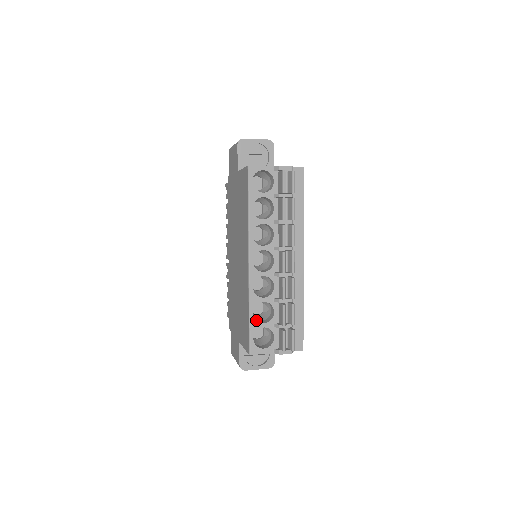
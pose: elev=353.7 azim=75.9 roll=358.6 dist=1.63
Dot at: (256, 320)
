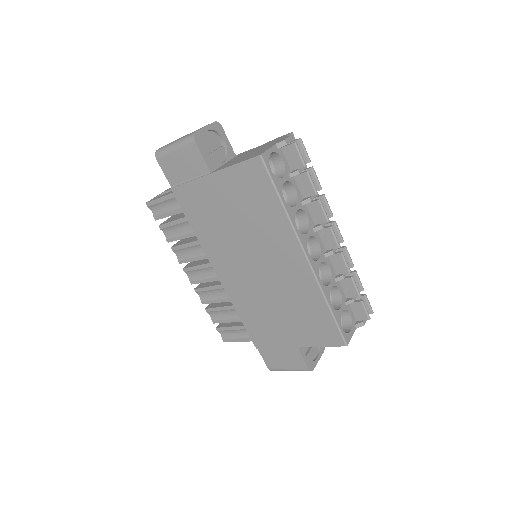
Dot at: occluded
